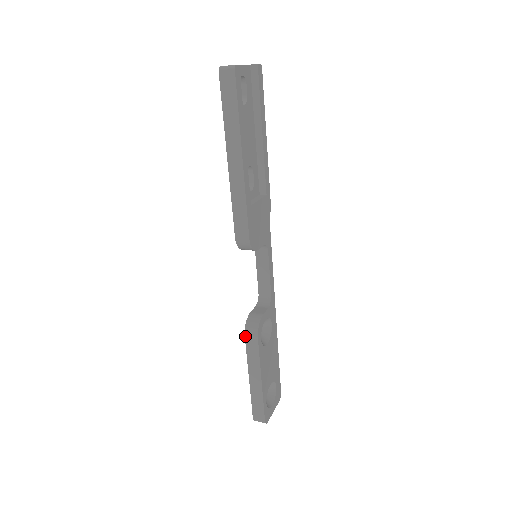
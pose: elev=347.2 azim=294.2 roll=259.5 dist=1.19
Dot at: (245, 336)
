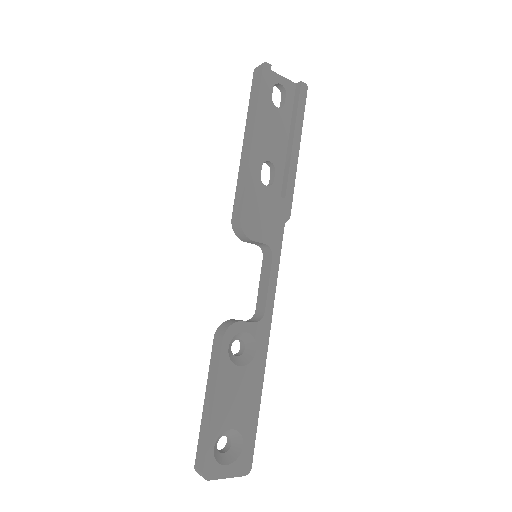
Dot at: (214, 338)
